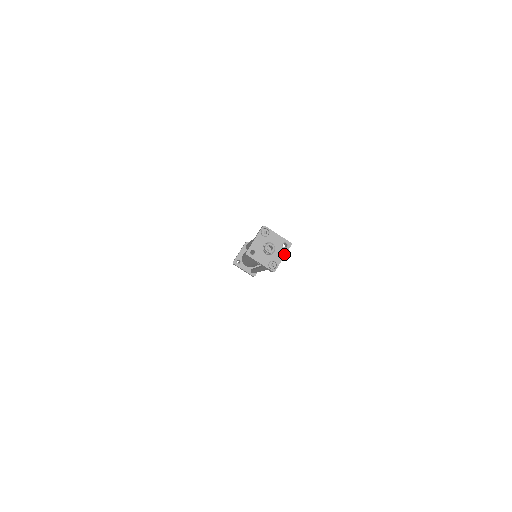
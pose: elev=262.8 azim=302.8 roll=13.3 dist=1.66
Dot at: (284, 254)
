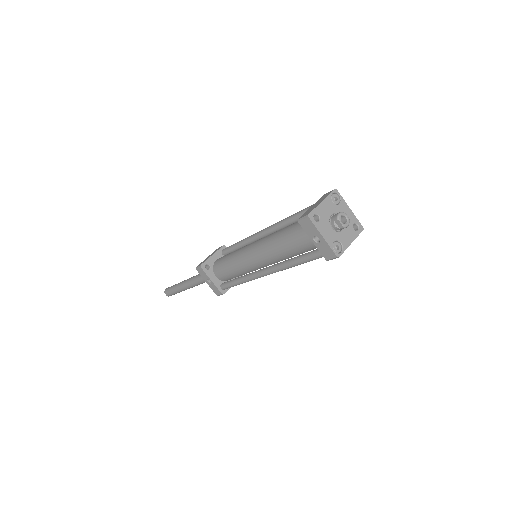
Dot at: (353, 238)
